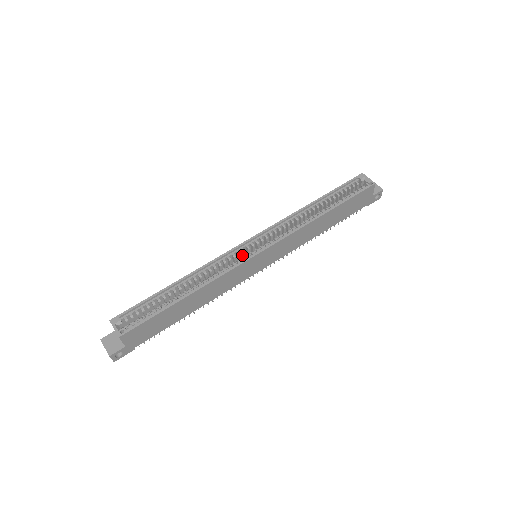
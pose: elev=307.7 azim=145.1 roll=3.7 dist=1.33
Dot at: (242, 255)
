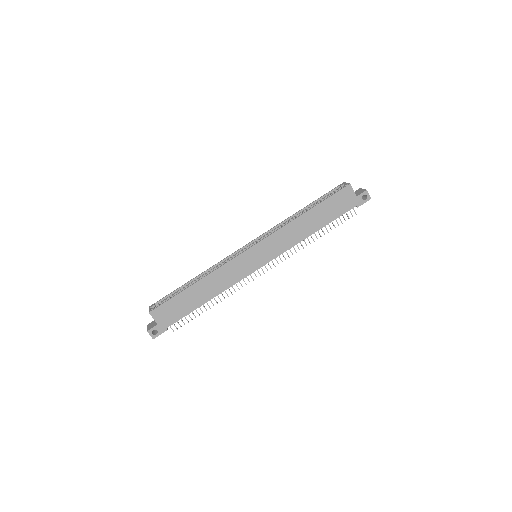
Dot at: occluded
